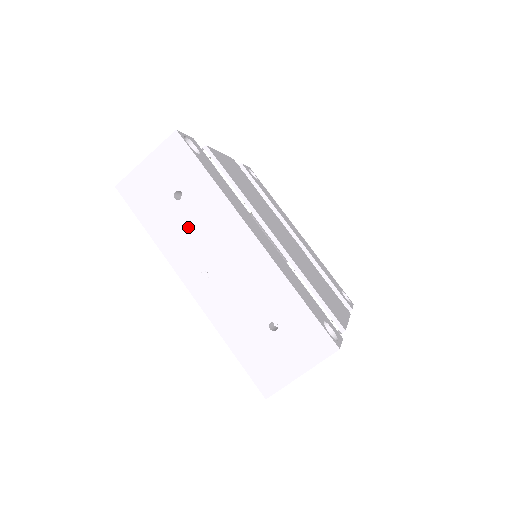
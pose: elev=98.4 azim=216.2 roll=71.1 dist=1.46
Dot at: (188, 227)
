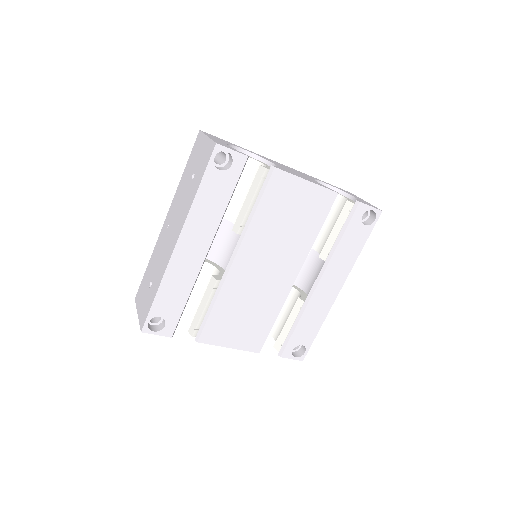
Dot at: (183, 196)
